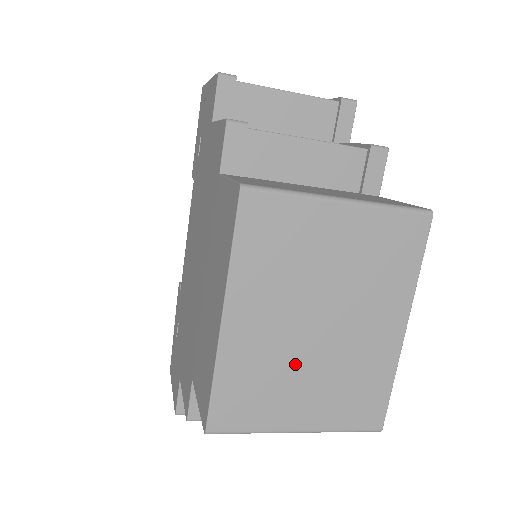
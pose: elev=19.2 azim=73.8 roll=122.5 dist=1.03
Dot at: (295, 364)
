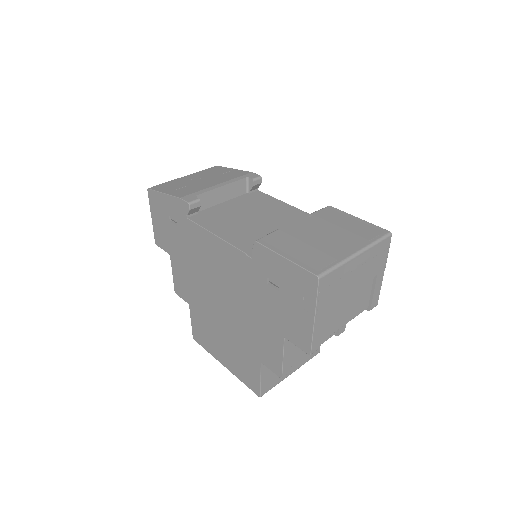
Dot at: occluded
